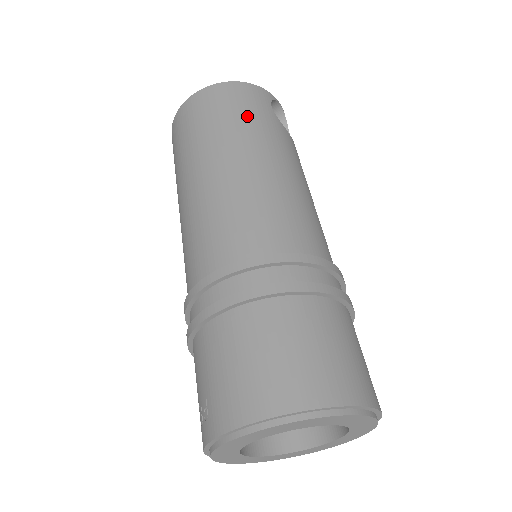
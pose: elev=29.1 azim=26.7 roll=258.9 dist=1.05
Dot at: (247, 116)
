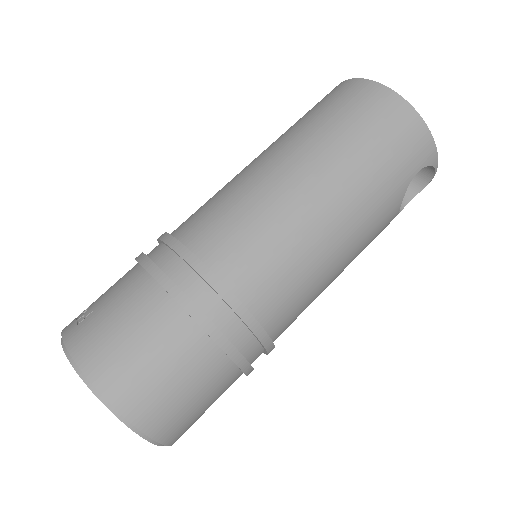
Dot at: (382, 162)
